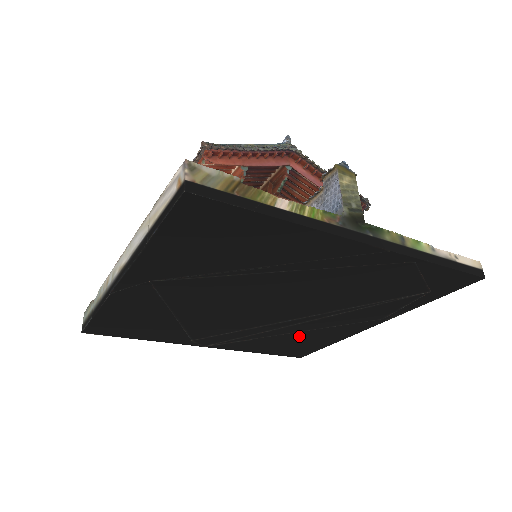
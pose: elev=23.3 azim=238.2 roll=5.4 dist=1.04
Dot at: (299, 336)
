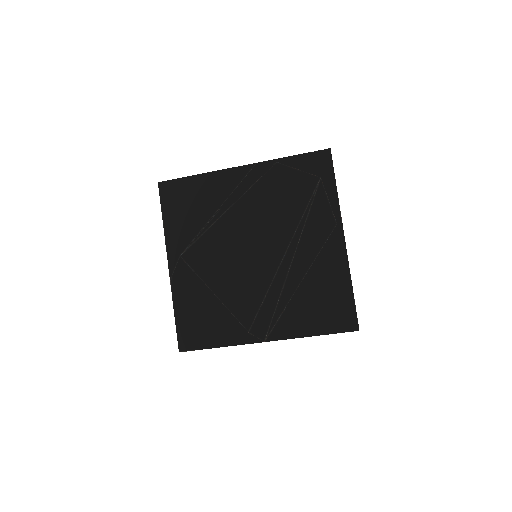
Dot at: (312, 284)
